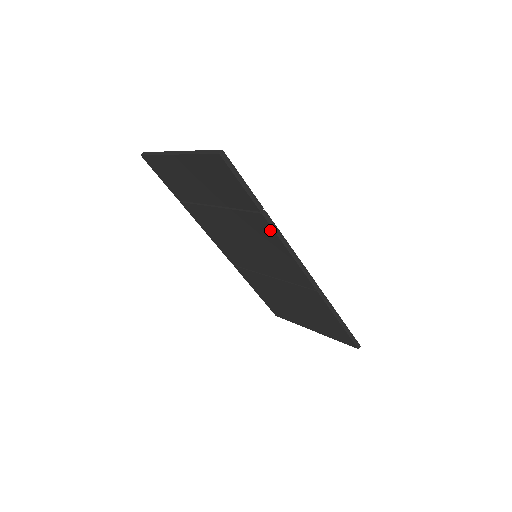
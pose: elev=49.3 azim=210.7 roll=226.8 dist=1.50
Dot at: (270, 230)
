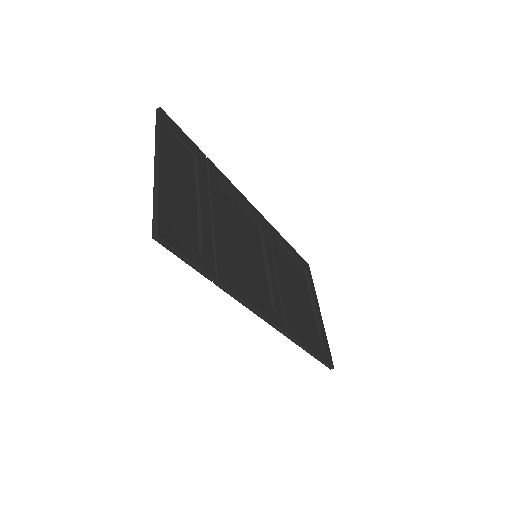
Dot at: occluded
